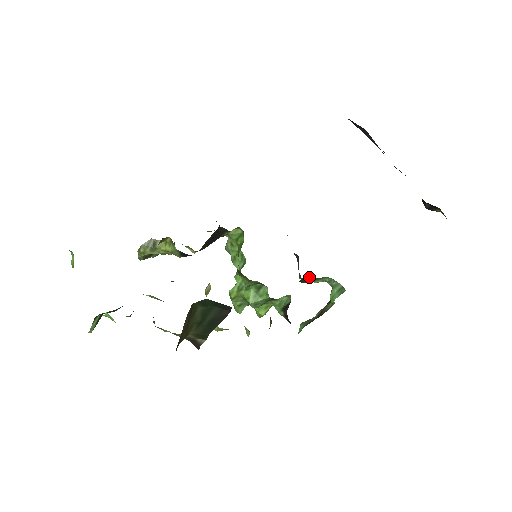
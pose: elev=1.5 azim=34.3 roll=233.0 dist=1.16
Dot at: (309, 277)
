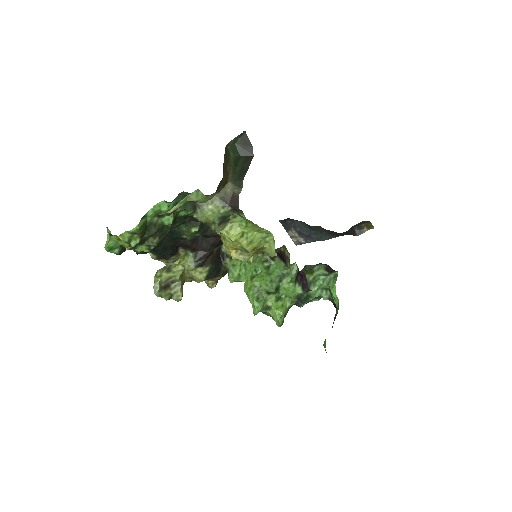
Dot at: occluded
